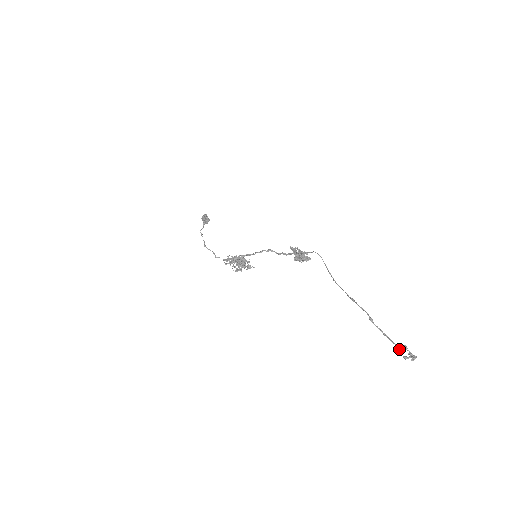
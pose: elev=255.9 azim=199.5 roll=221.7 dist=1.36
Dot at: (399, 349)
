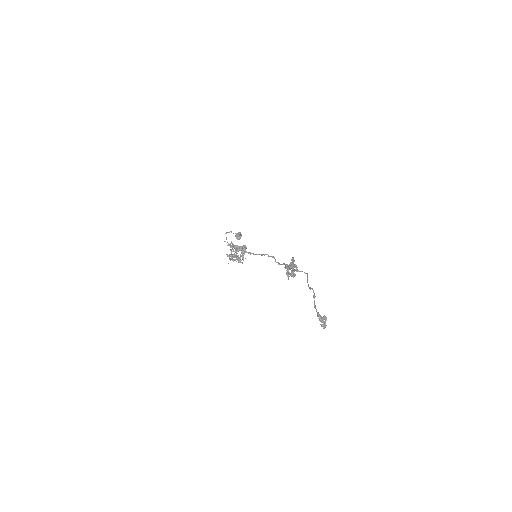
Dot at: (319, 314)
